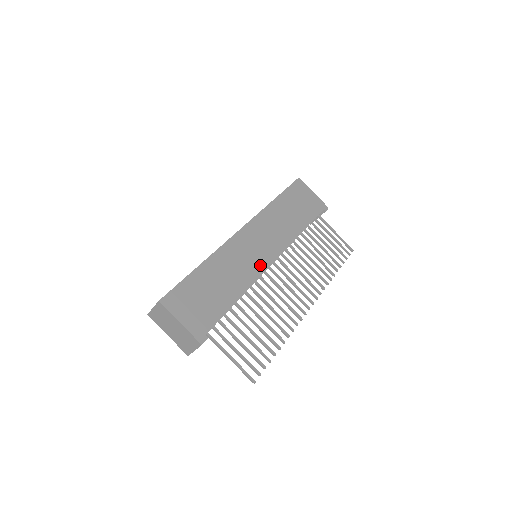
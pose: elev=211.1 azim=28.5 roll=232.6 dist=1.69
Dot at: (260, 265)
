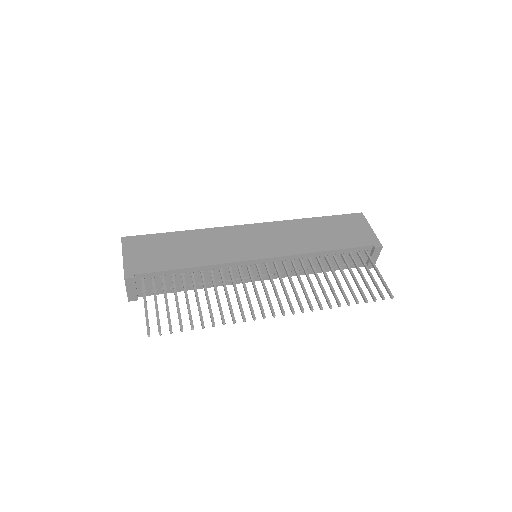
Dot at: (242, 255)
